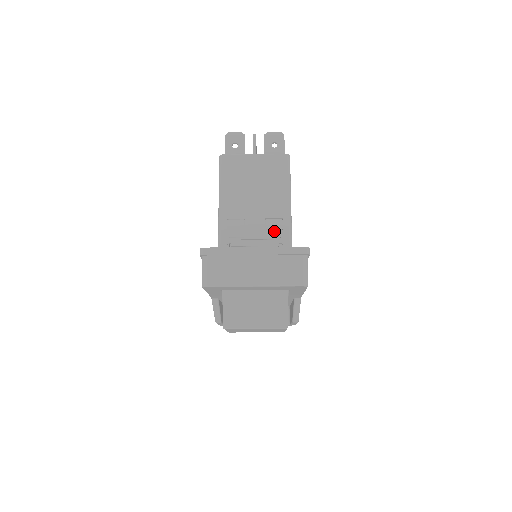
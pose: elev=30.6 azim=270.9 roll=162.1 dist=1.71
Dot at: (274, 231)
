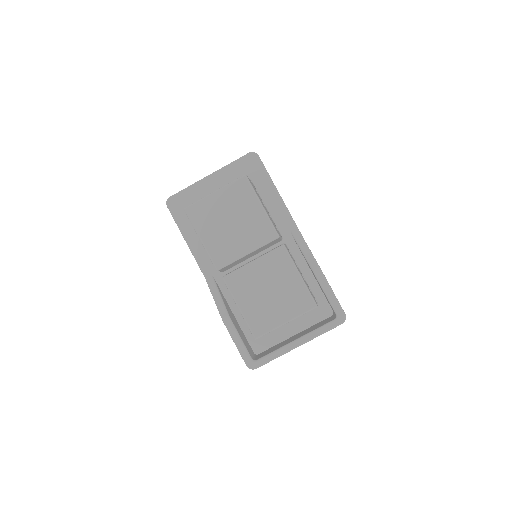
Dot at: occluded
